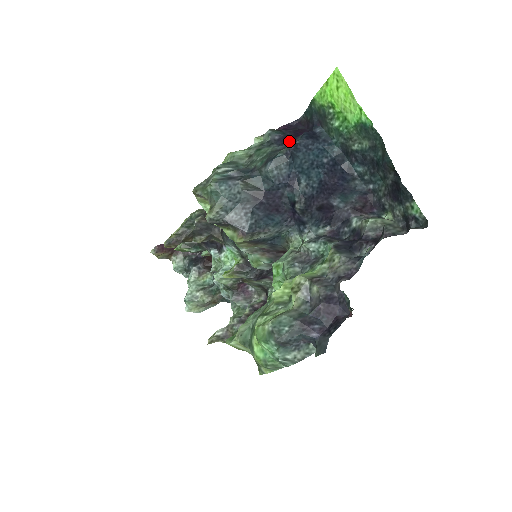
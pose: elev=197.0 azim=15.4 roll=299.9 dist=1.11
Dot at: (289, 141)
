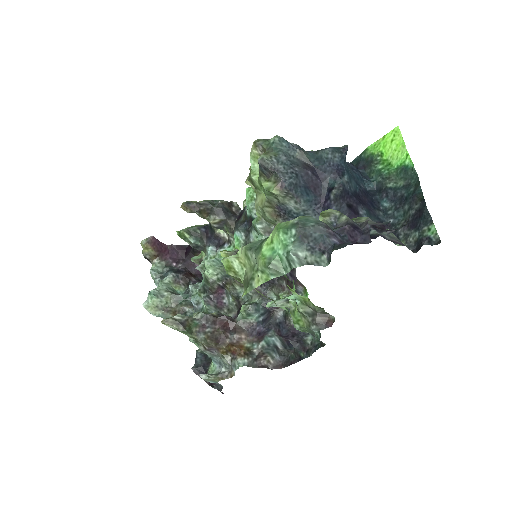
Dot at: occluded
